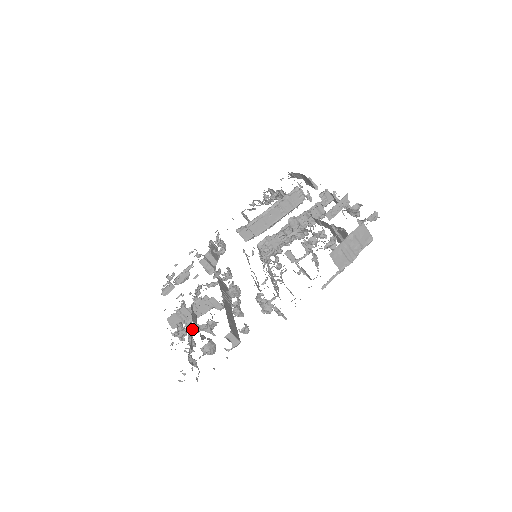
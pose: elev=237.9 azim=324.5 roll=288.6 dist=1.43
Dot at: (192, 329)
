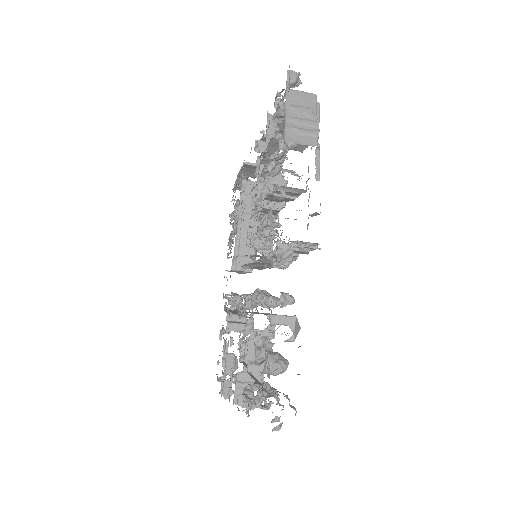
Dot at: (253, 375)
